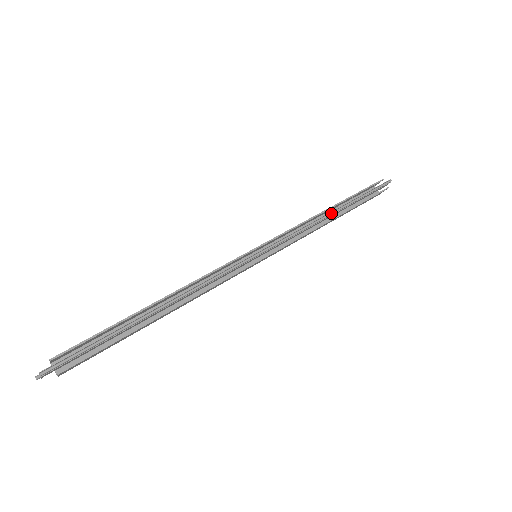
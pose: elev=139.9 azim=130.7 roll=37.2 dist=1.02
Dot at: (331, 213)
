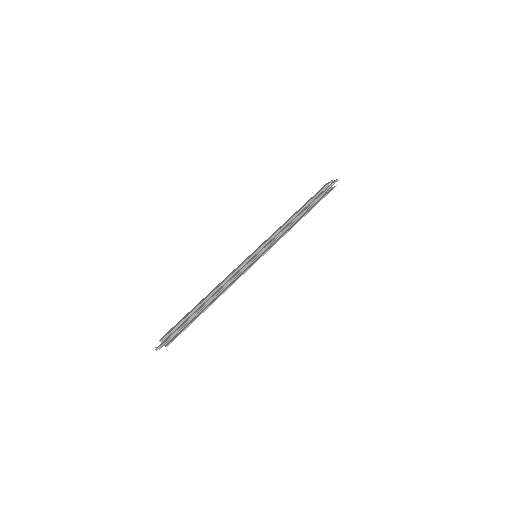
Dot at: (299, 216)
